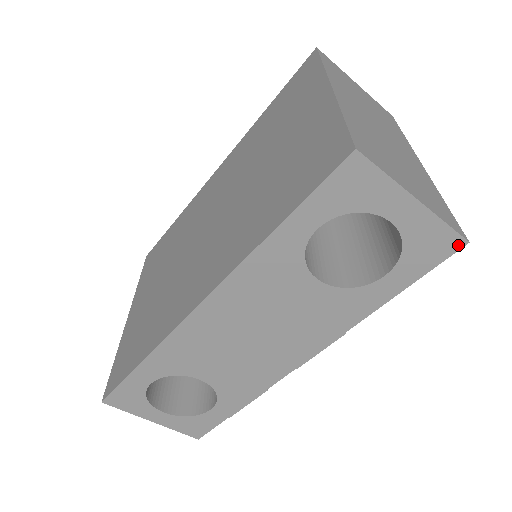
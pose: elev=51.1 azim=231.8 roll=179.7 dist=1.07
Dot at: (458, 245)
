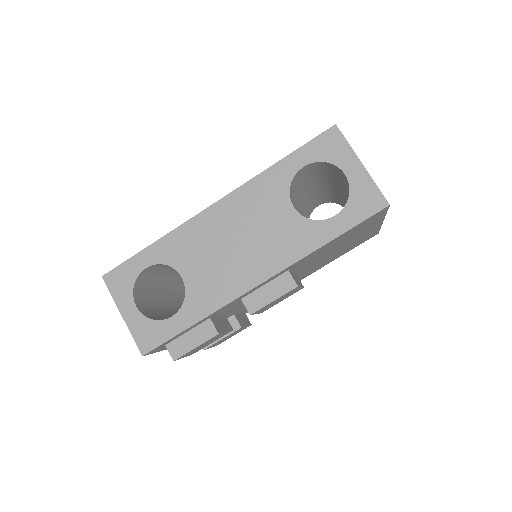
Dot at: (383, 205)
